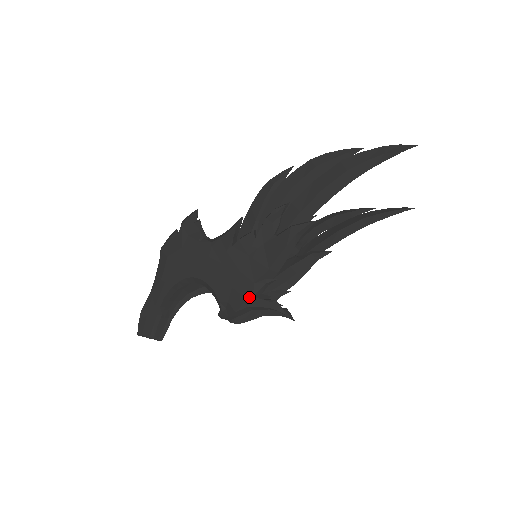
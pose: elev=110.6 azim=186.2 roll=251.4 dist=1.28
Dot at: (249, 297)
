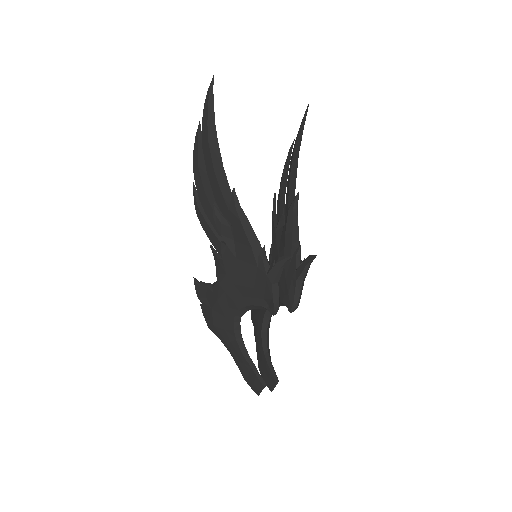
Dot at: (265, 278)
